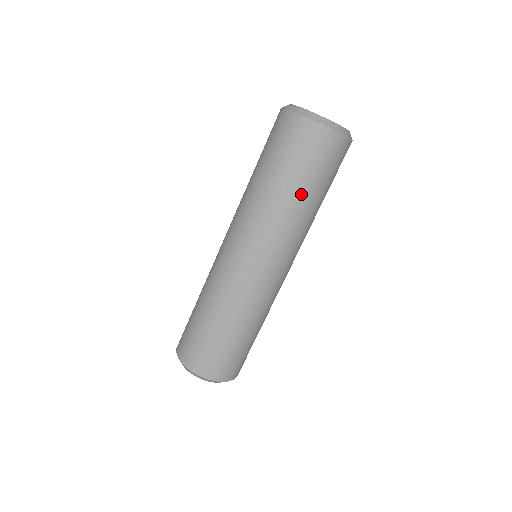
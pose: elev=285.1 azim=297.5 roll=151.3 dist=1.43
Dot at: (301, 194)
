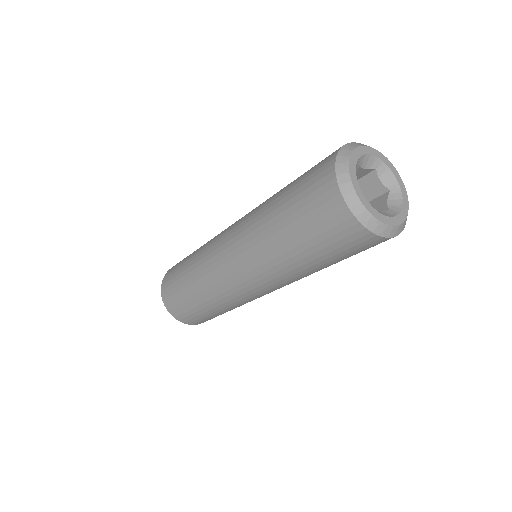
Dot at: (289, 244)
